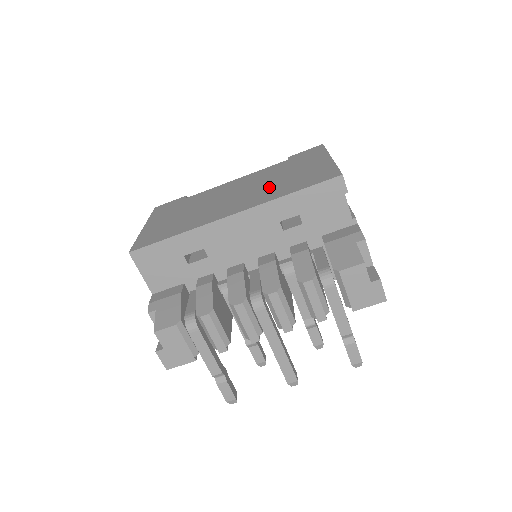
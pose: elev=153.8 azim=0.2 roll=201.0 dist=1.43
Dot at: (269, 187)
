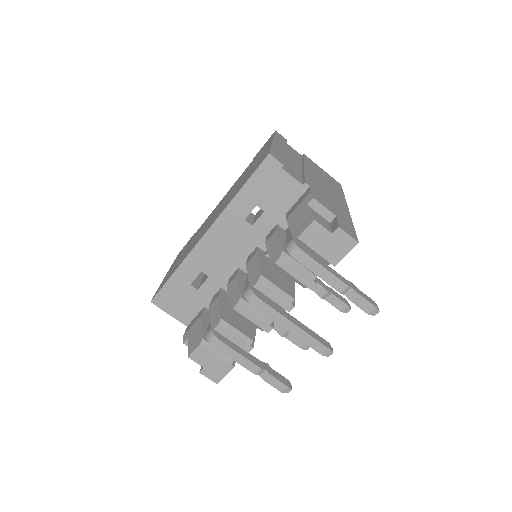
Dot at: (231, 194)
